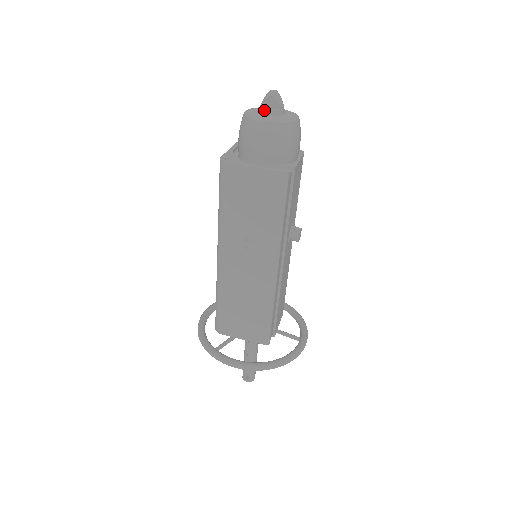
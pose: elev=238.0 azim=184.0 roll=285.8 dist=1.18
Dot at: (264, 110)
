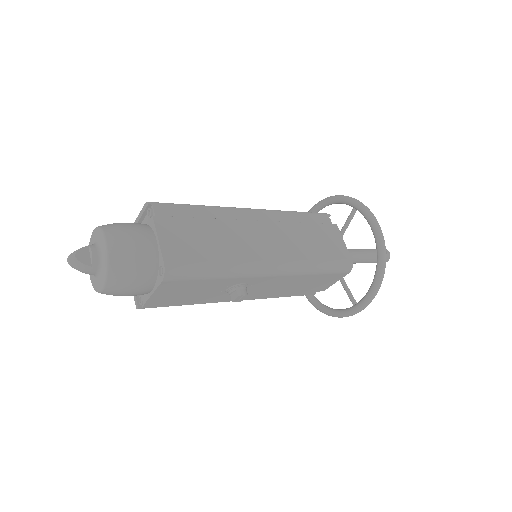
Dot at: occluded
